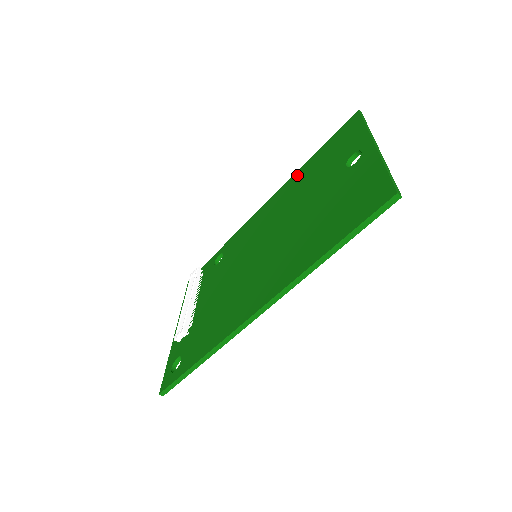
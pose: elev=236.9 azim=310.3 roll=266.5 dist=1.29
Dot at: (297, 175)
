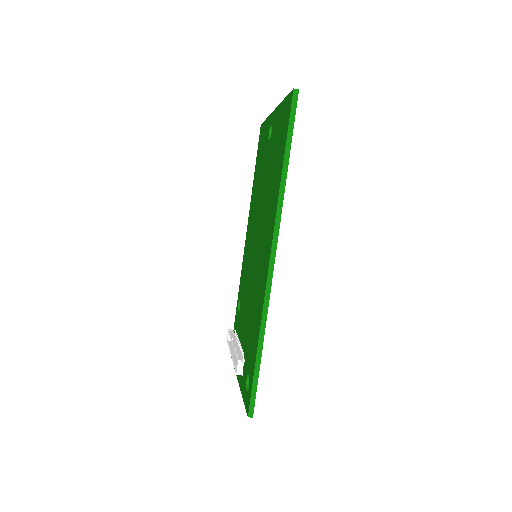
Dot at: (252, 196)
